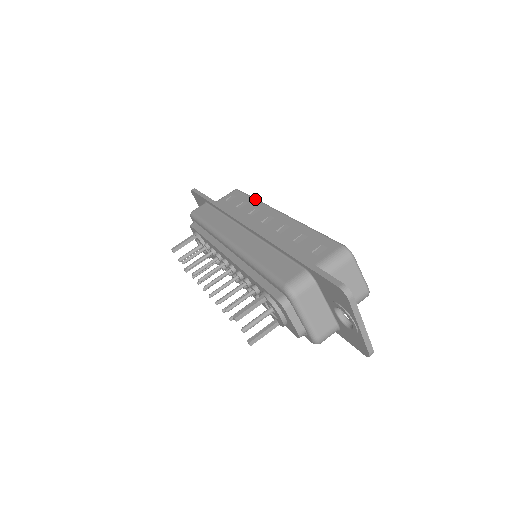
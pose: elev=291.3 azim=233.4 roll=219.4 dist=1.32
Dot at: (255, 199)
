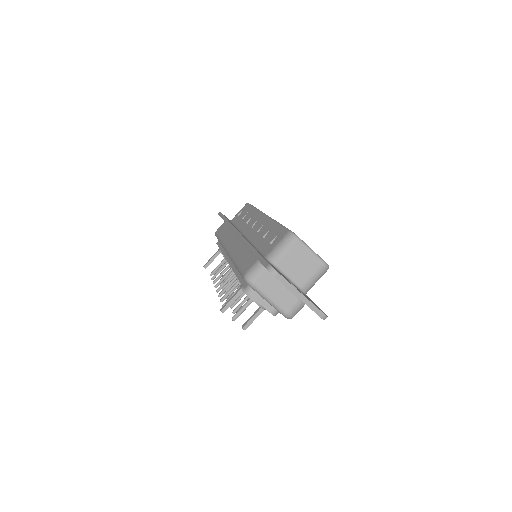
Dot at: (254, 208)
